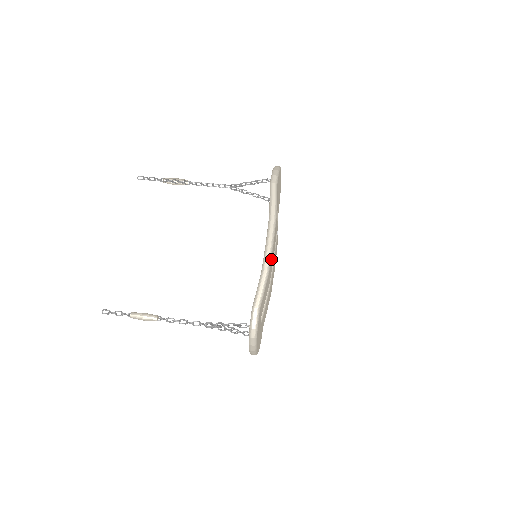
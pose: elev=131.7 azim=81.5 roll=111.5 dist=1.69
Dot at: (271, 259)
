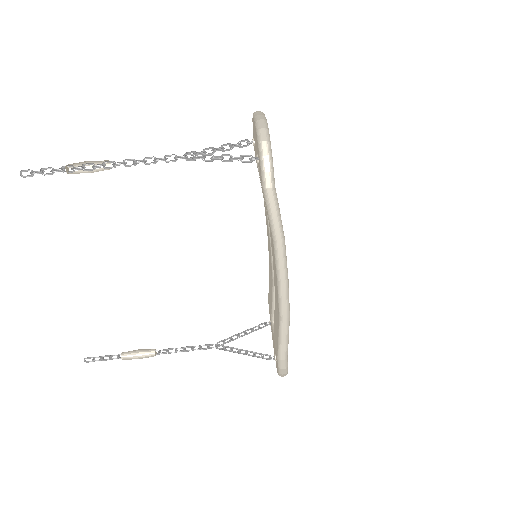
Dot at: (288, 296)
